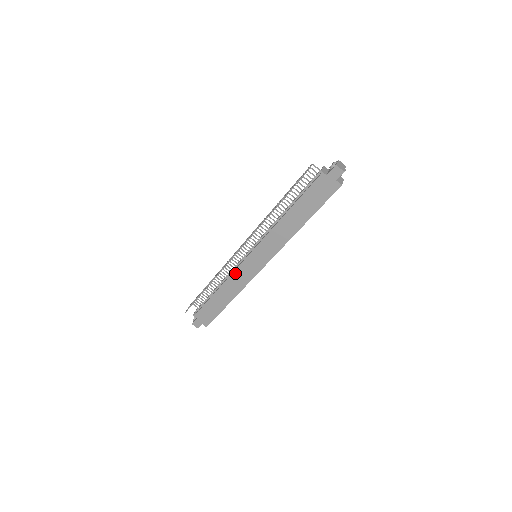
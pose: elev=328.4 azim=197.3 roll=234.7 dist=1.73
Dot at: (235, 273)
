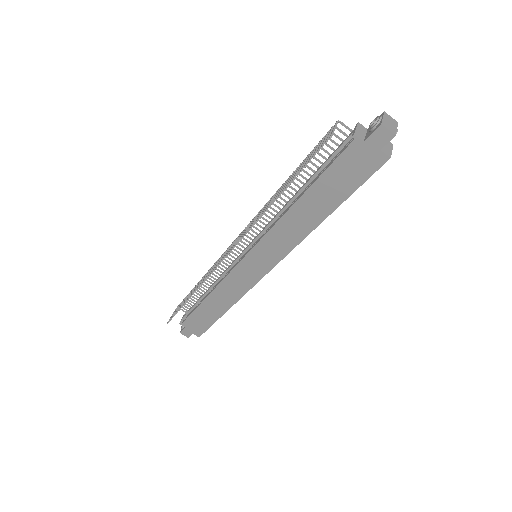
Dot at: (228, 278)
